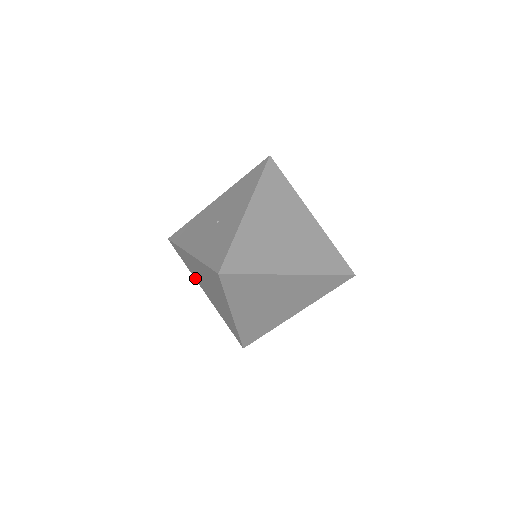
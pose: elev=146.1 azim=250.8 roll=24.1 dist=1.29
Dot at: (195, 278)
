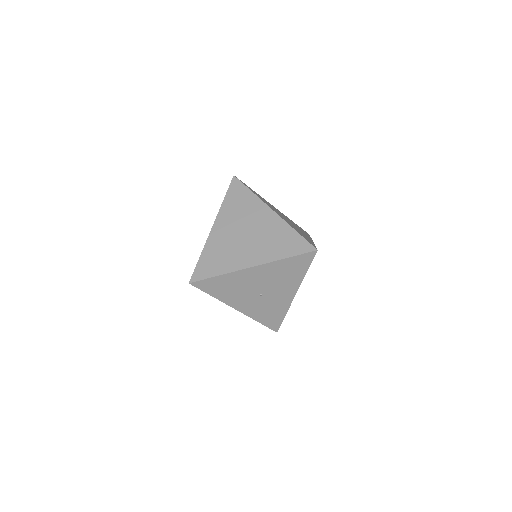
Dot at: occluded
